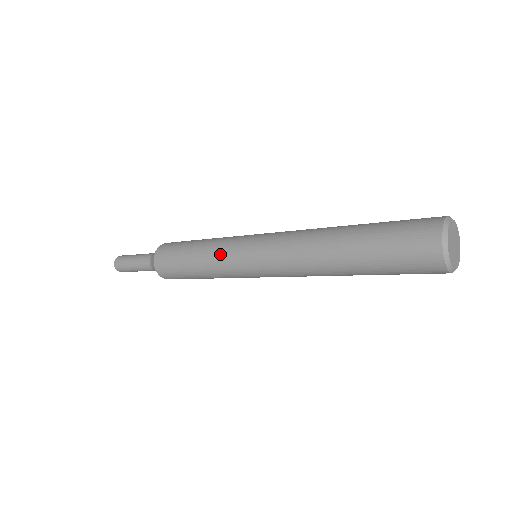
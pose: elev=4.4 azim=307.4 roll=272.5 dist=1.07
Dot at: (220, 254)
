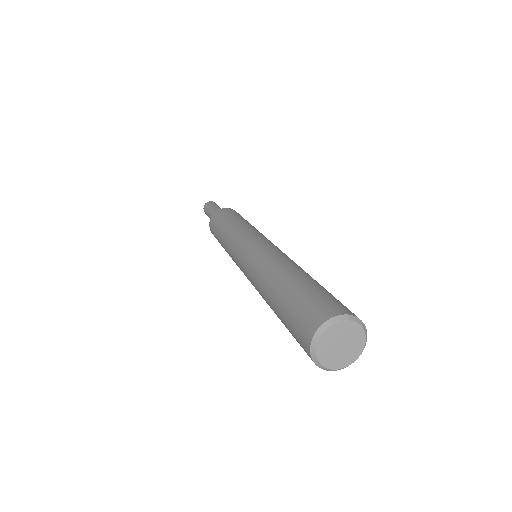
Dot at: (230, 242)
